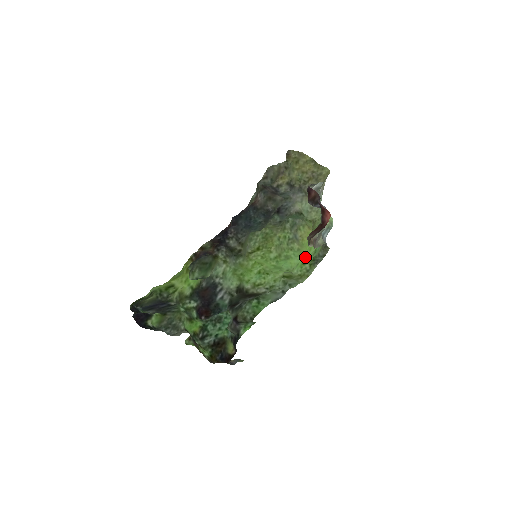
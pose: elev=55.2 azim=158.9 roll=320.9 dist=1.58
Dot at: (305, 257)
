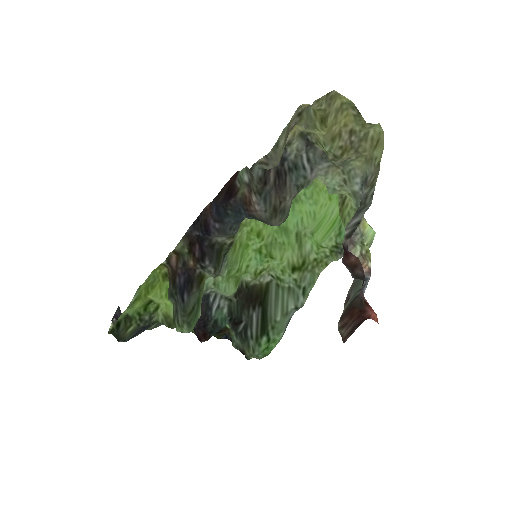
Dot at: (322, 208)
